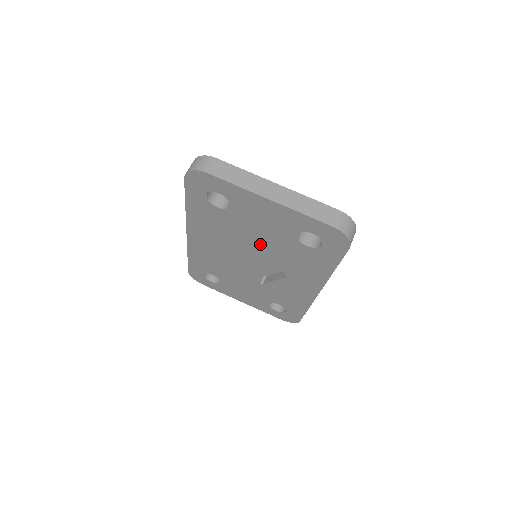
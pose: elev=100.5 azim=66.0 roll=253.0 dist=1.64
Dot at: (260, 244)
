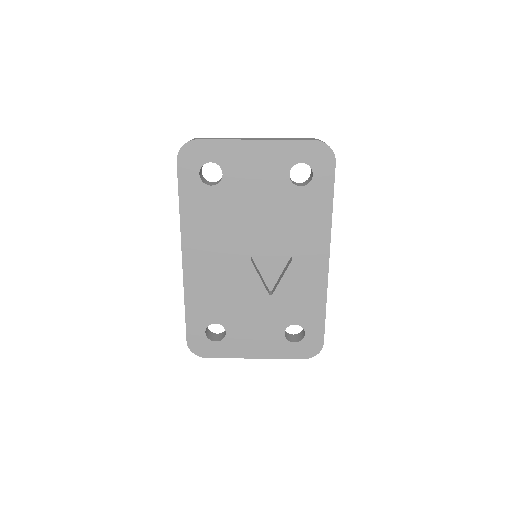
Dot at: (258, 218)
